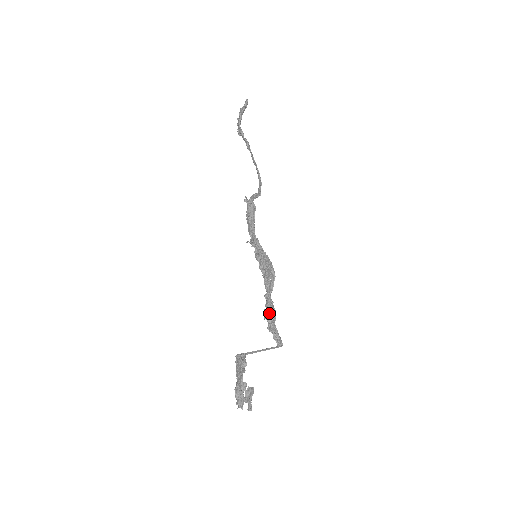
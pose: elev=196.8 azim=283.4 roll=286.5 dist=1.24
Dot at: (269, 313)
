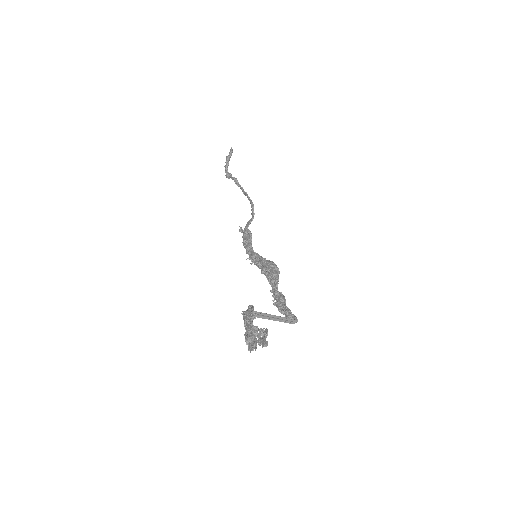
Dot at: (277, 299)
